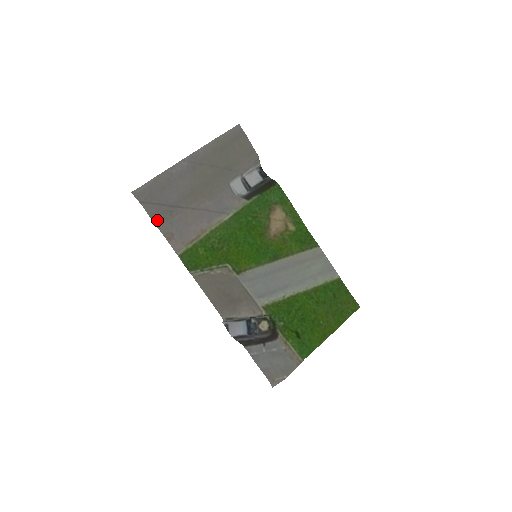
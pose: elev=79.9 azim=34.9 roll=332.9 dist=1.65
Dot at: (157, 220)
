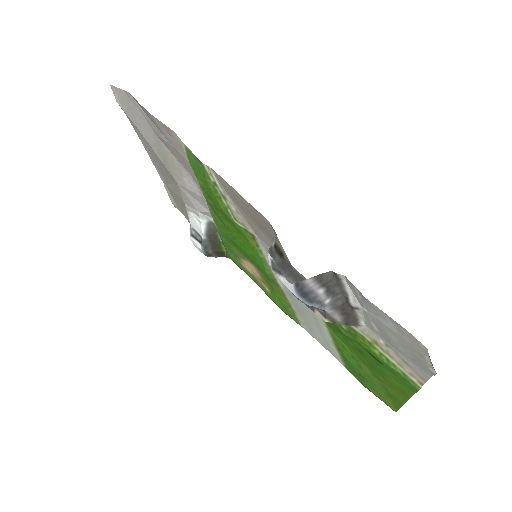
Dot at: (147, 114)
